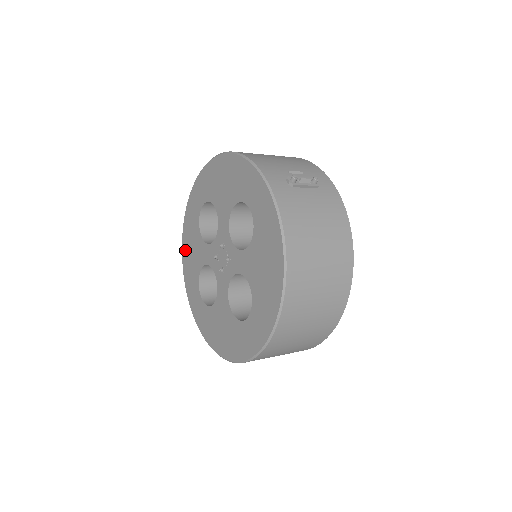
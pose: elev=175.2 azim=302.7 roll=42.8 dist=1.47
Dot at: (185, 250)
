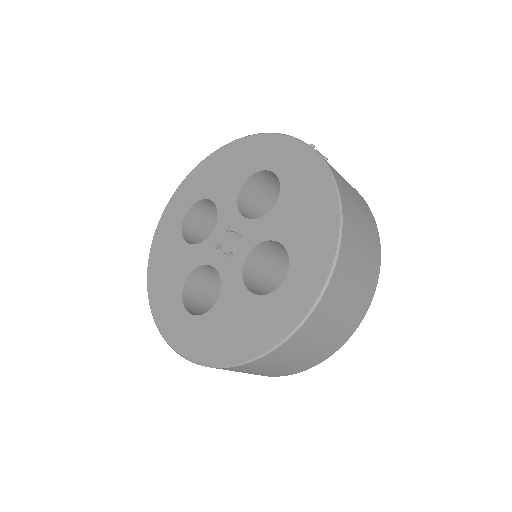
Dot at: (154, 274)
